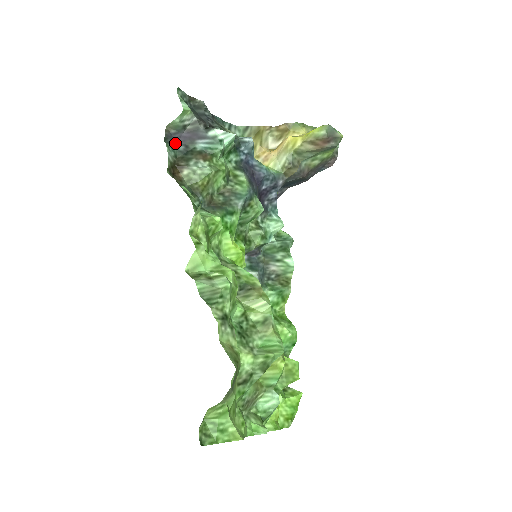
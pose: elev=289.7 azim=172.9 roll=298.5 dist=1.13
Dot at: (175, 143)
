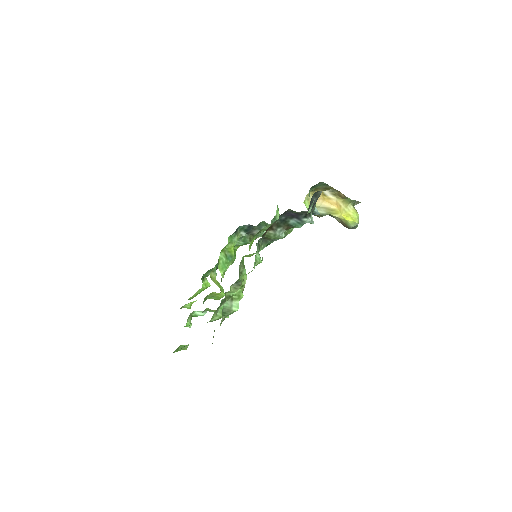
Dot at: (283, 215)
